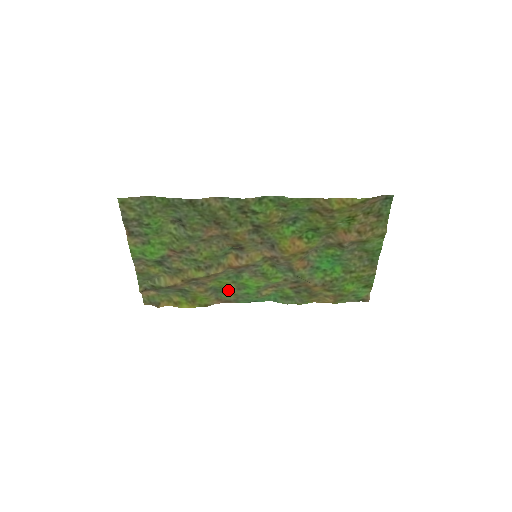
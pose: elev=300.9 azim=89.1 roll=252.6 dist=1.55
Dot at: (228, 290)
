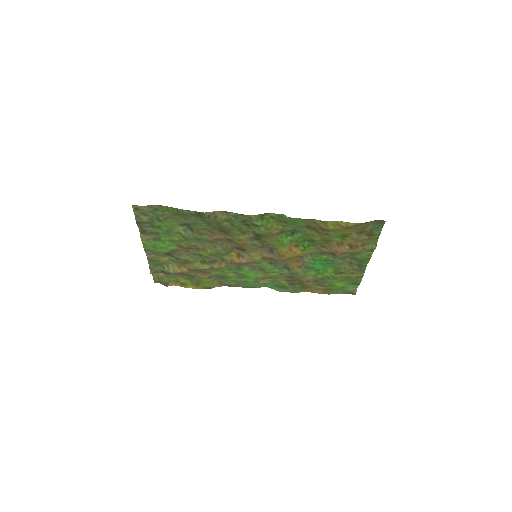
Dot at: (229, 278)
